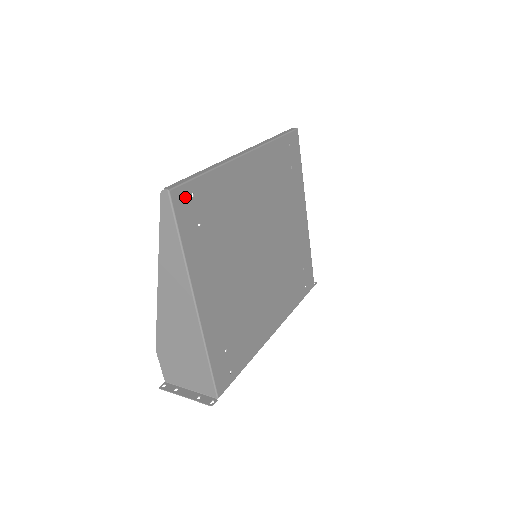
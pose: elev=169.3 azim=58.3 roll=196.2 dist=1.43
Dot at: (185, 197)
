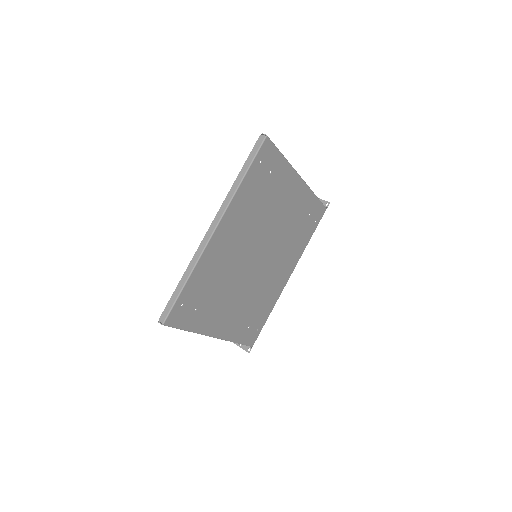
Dot at: (176, 313)
